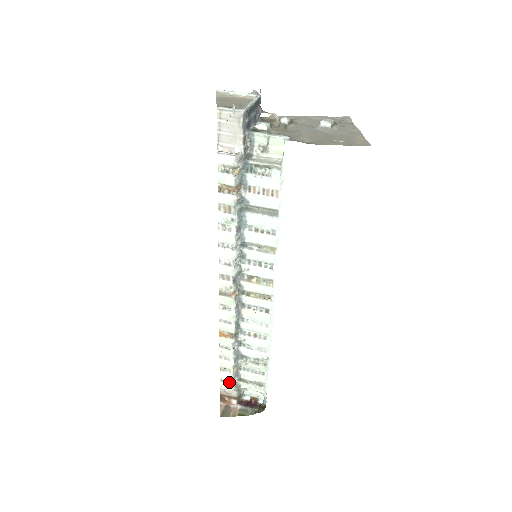
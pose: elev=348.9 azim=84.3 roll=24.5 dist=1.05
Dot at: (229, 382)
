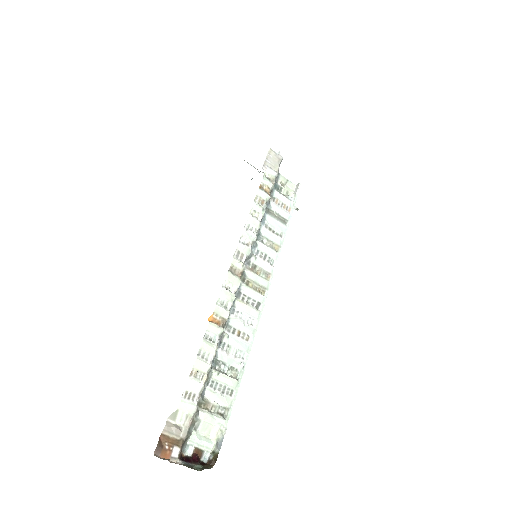
Dot at: (194, 397)
